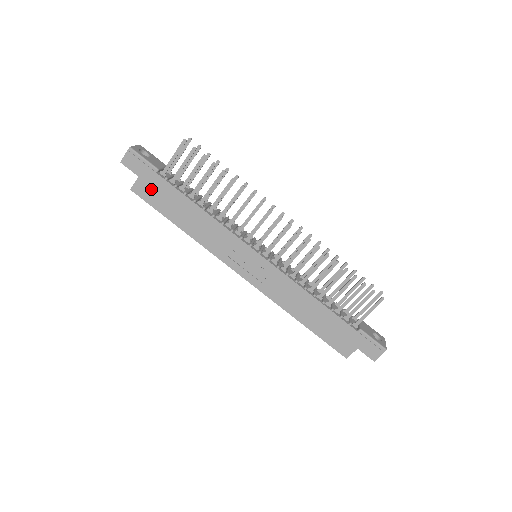
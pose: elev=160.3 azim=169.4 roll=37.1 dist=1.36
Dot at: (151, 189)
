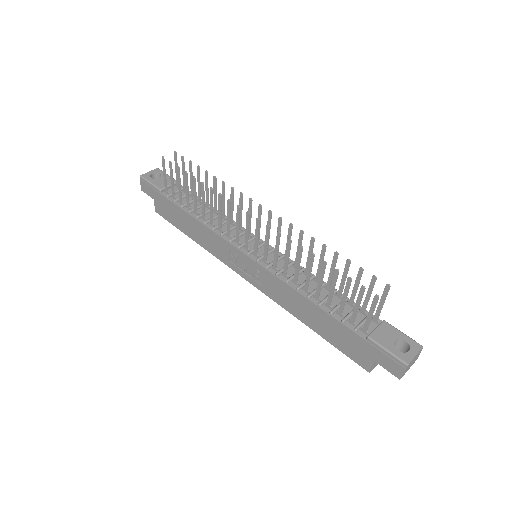
Dot at: (164, 208)
